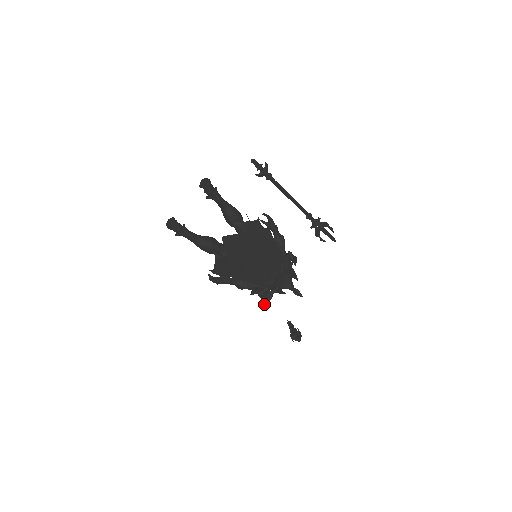
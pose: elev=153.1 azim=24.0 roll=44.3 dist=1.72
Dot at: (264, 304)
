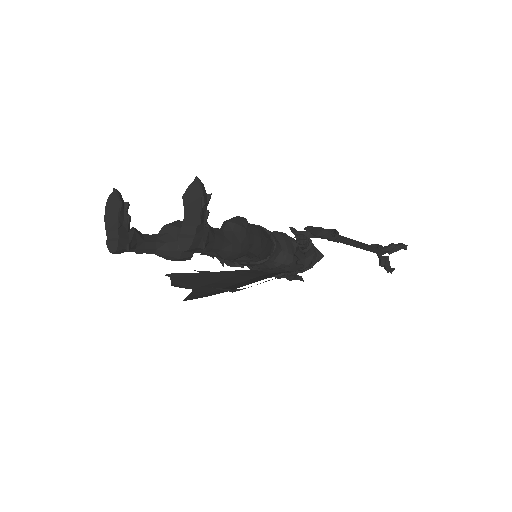
Dot at: occluded
